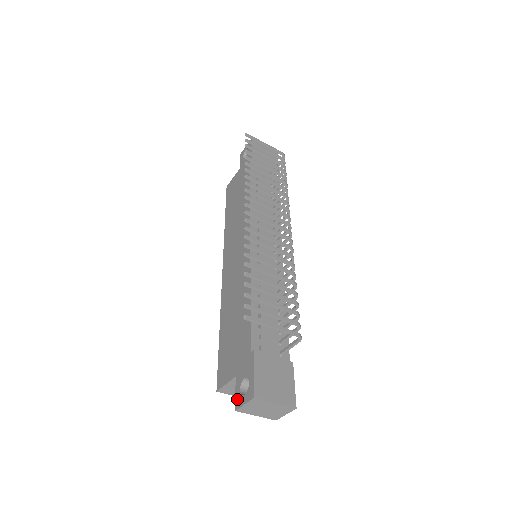
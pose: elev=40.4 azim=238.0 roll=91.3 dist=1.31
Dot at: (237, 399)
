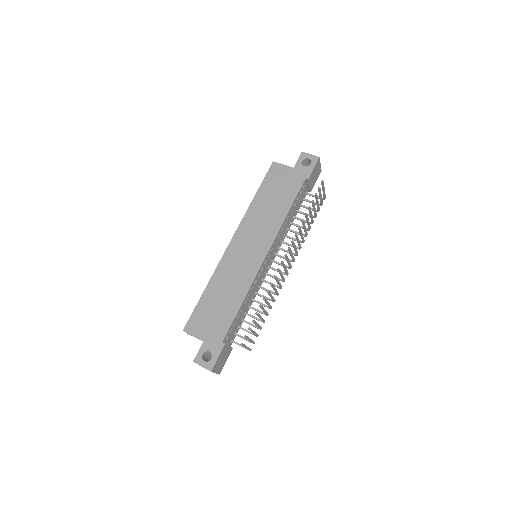
Dot at: (198, 357)
